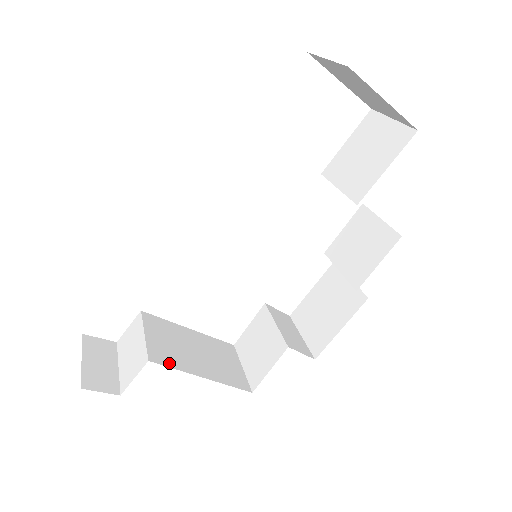
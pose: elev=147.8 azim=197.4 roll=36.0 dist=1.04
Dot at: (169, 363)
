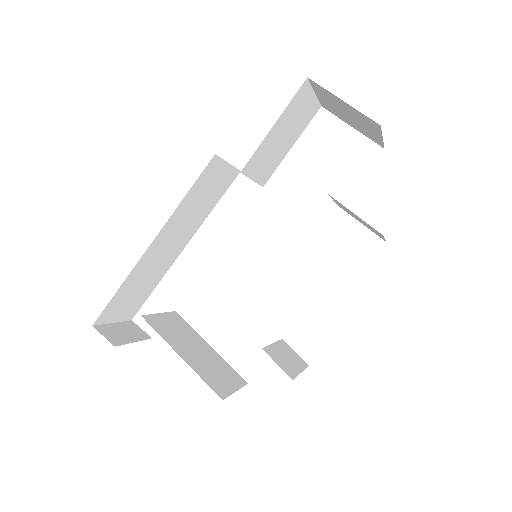
Dot at: (158, 329)
